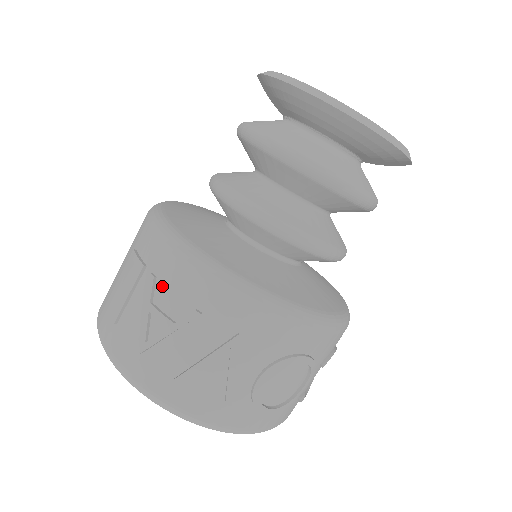
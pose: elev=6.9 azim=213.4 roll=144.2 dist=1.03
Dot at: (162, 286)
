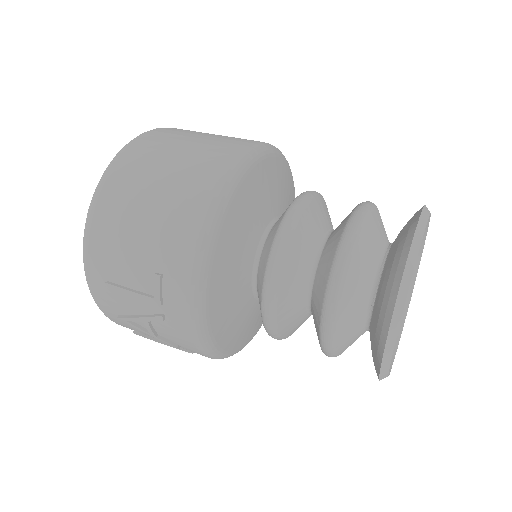
Dot at: (165, 325)
